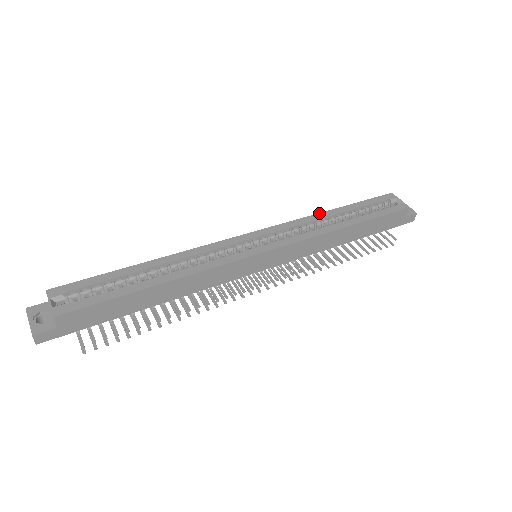
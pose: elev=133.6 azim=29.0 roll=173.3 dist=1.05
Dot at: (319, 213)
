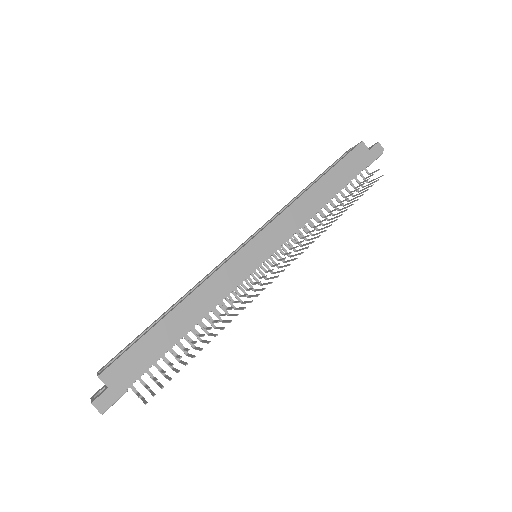
Dot at: occluded
